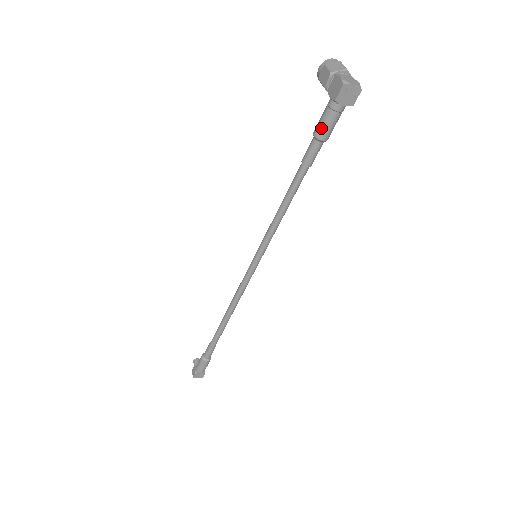
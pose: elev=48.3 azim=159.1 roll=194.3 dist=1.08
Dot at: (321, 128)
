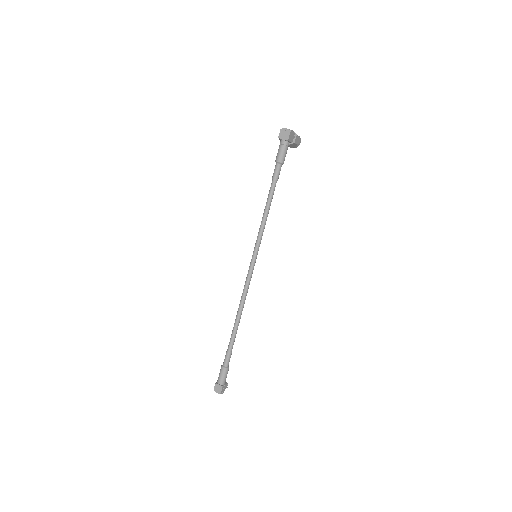
Dot at: (277, 156)
